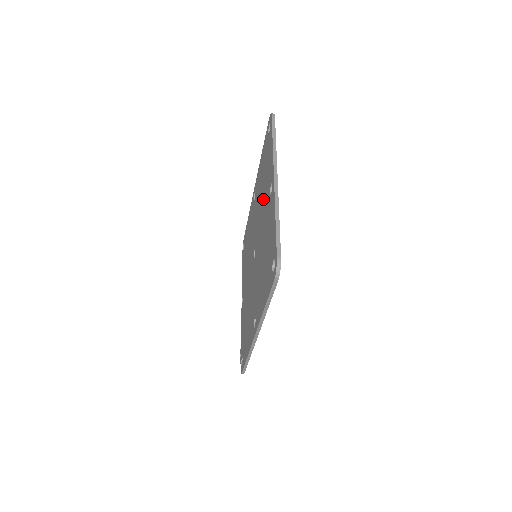
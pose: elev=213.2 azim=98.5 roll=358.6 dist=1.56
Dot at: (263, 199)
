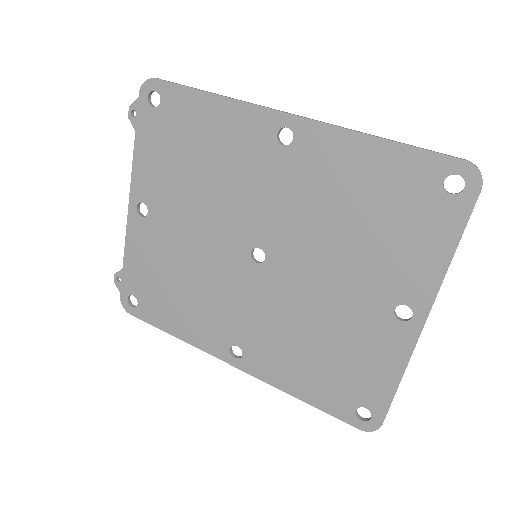
Dot at: (352, 257)
